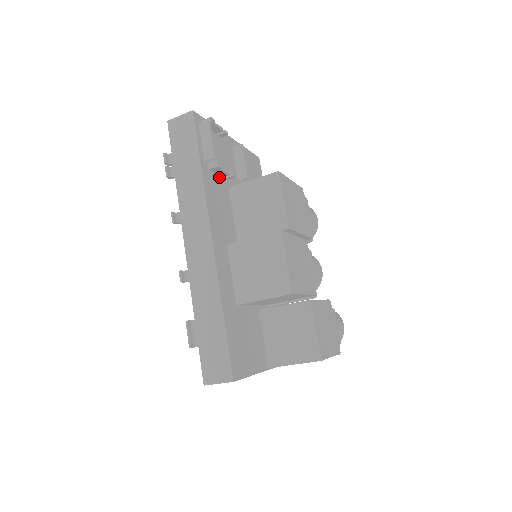
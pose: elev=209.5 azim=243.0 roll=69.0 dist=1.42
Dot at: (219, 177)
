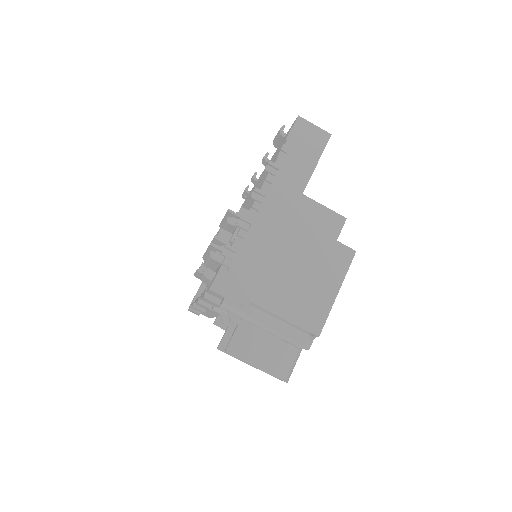
Dot at: occluded
